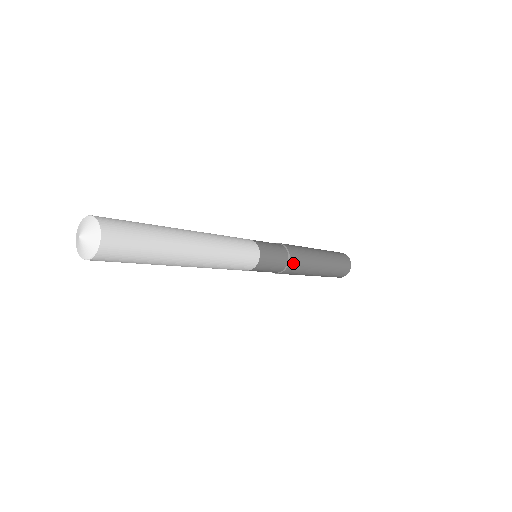
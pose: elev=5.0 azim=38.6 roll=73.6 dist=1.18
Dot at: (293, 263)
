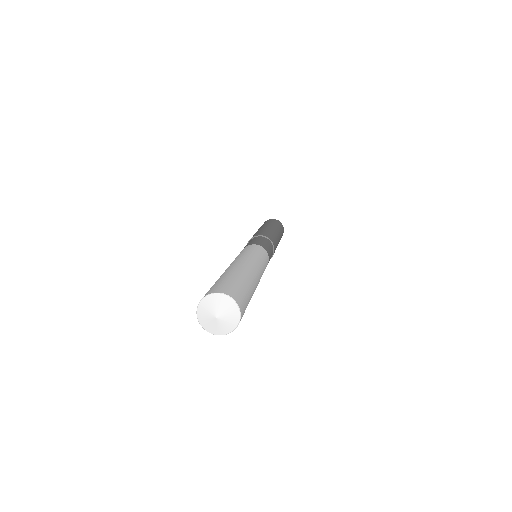
Dot at: occluded
